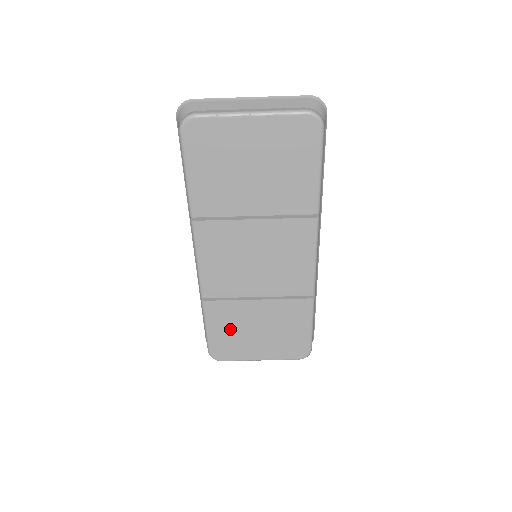
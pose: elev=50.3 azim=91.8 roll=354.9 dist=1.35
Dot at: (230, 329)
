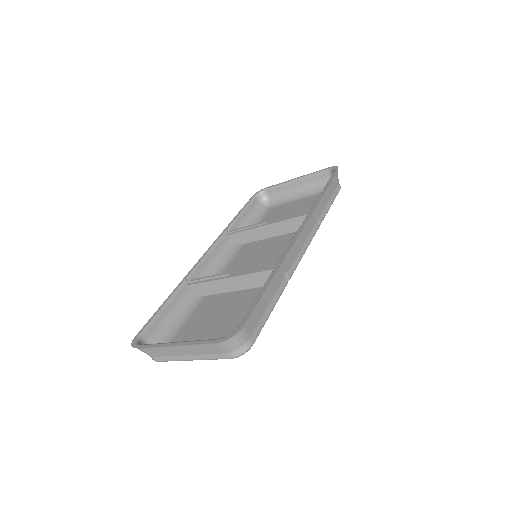
Dot at: occluded
